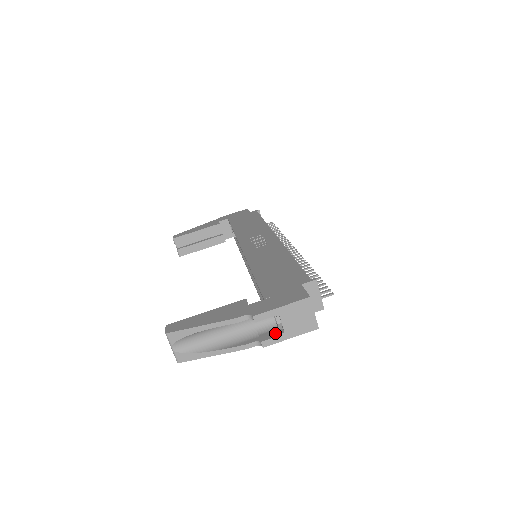
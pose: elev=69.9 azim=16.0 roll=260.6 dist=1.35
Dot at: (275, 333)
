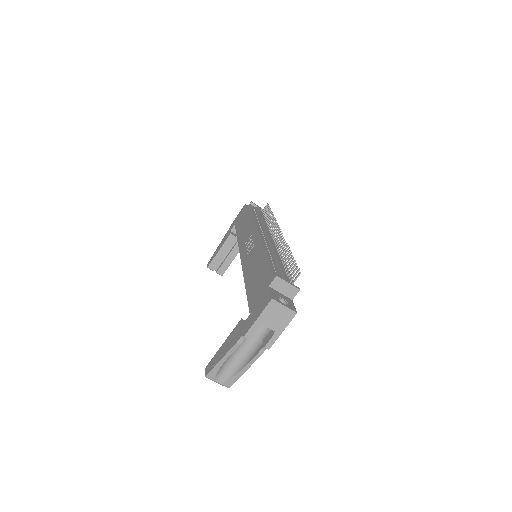
Dot at: (271, 334)
